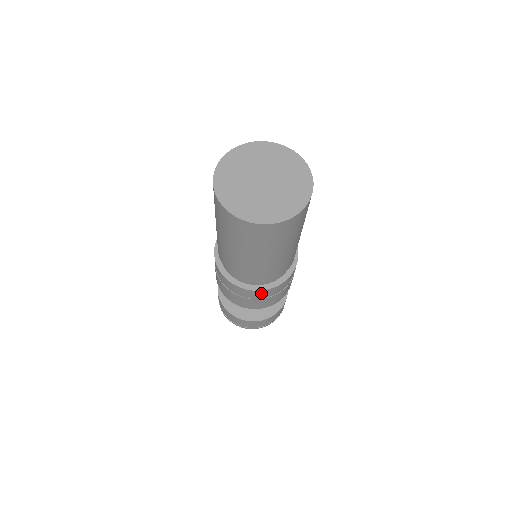
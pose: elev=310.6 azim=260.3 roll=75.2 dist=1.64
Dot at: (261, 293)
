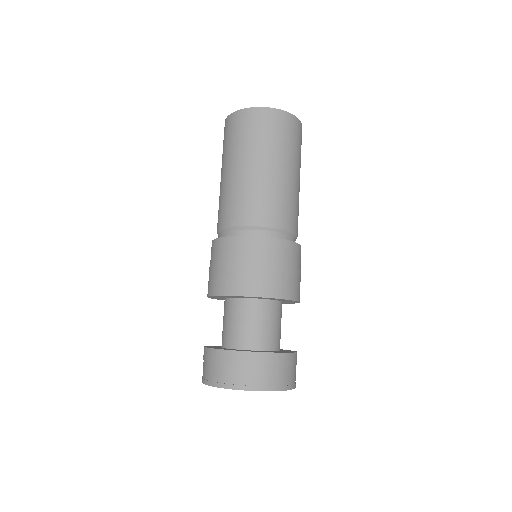
Dot at: (240, 245)
